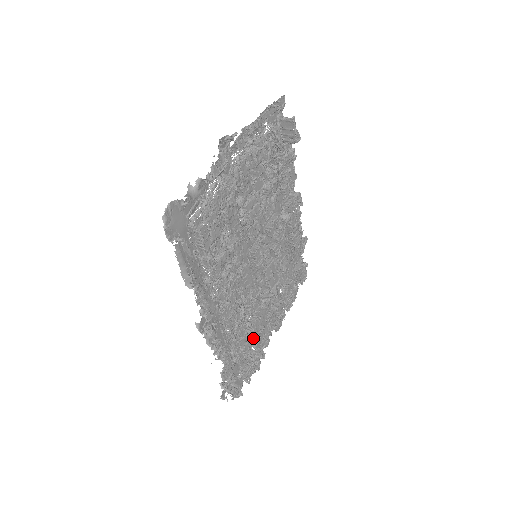
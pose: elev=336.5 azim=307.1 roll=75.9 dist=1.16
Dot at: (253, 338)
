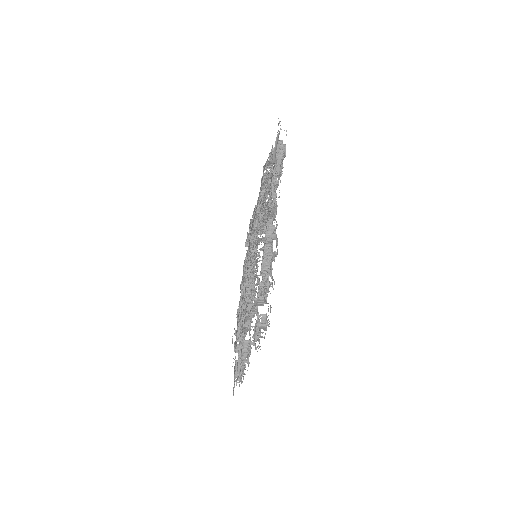
Dot at: (256, 311)
